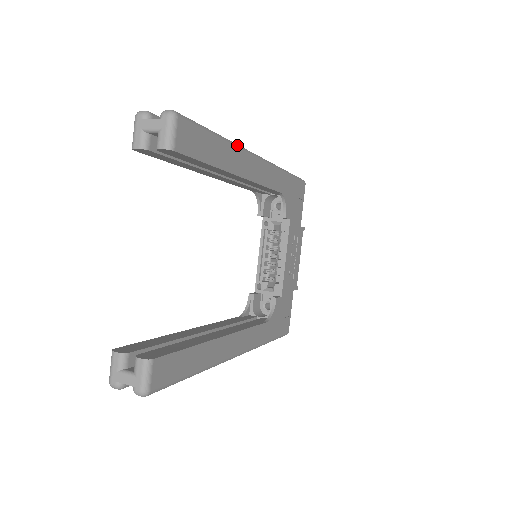
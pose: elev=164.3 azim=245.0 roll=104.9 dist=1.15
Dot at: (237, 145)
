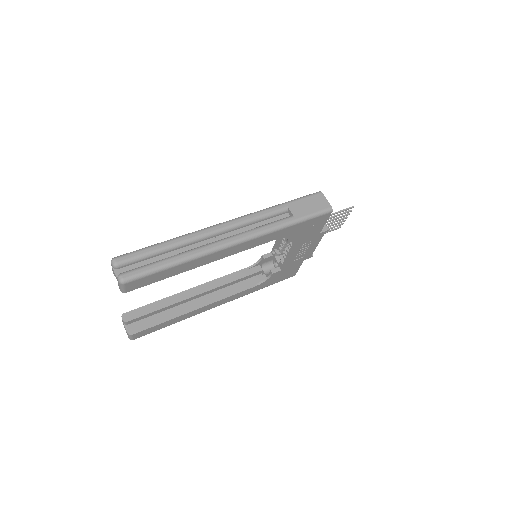
Dot at: (201, 255)
